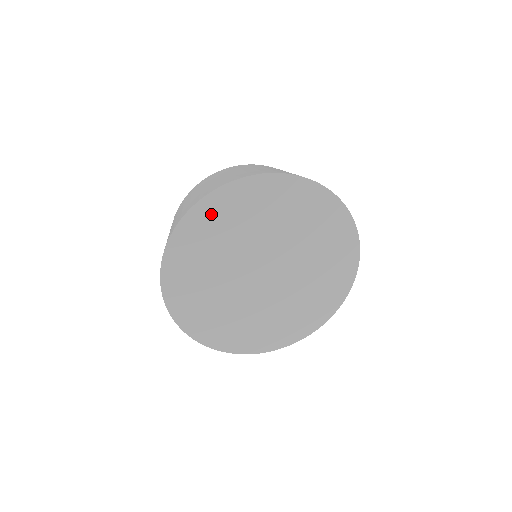
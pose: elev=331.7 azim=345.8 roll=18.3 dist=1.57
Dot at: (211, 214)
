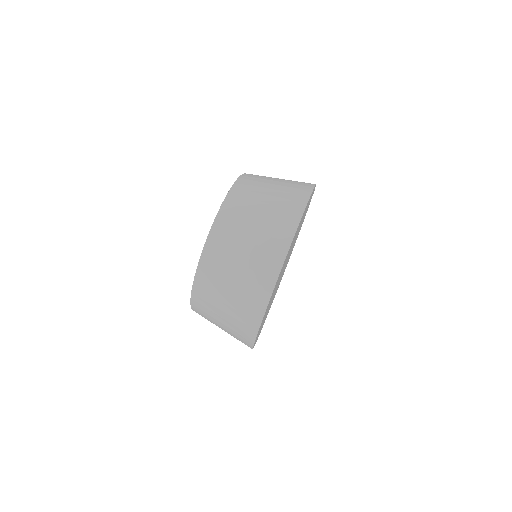
Dot at: occluded
